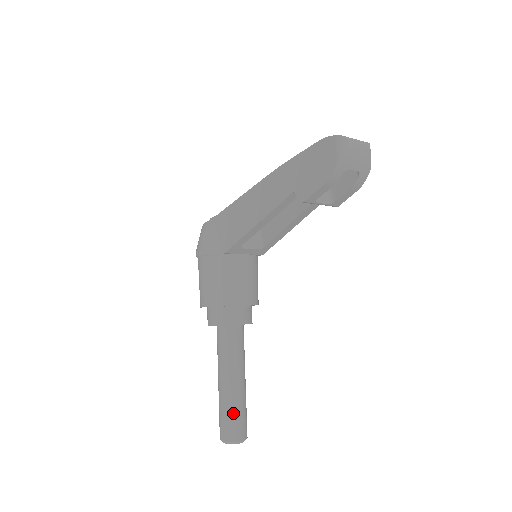
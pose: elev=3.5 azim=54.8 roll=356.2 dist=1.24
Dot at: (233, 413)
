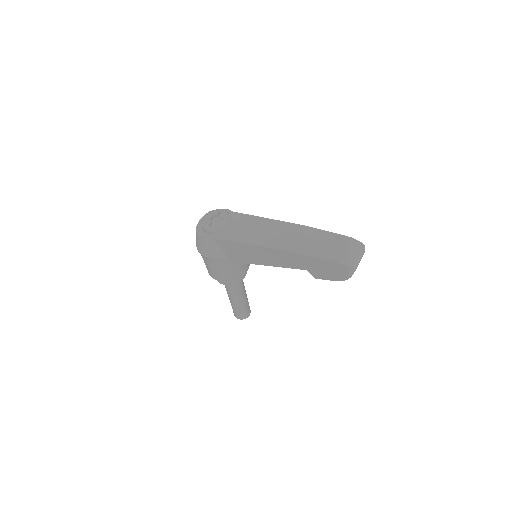
Dot at: (244, 310)
